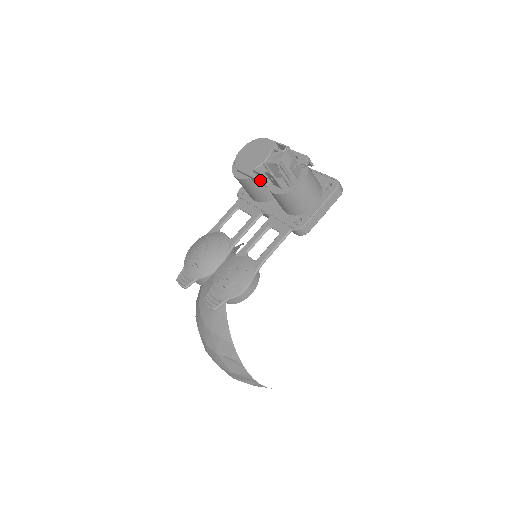
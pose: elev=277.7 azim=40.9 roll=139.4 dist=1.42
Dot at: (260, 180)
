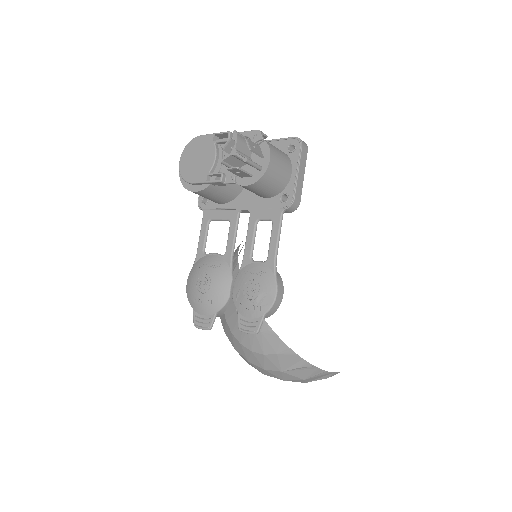
Dot at: (223, 181)
